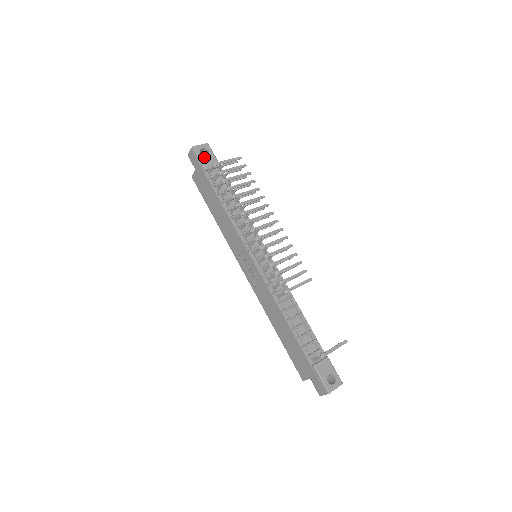
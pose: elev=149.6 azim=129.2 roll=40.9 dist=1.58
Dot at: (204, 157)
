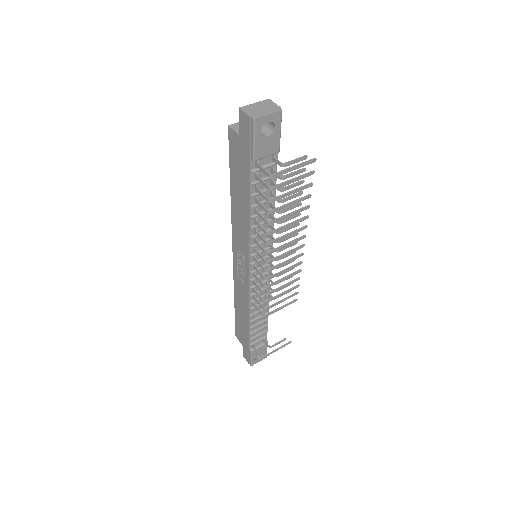
Dot at: (263, 139)
